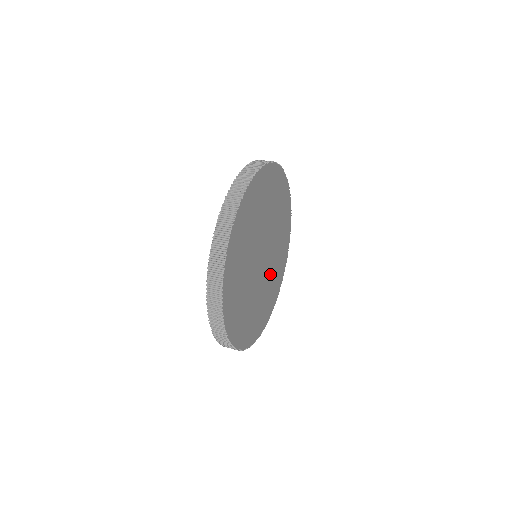
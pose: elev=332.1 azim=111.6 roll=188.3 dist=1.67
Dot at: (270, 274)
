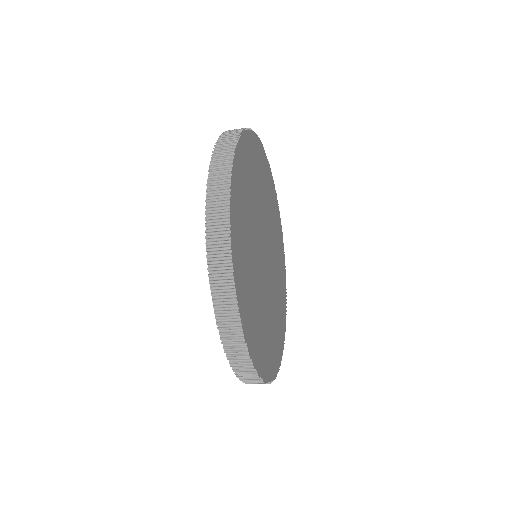
Dot at: (275, 271)
